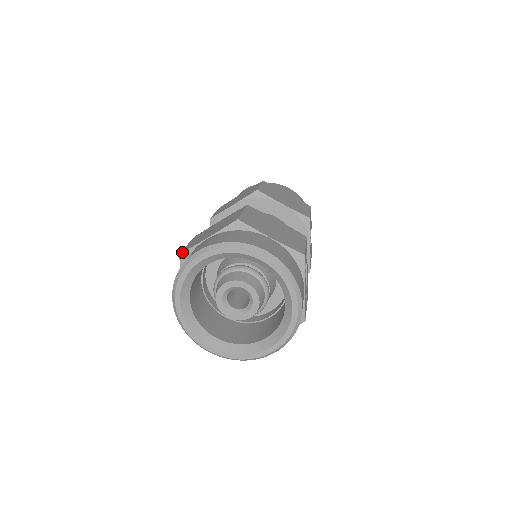
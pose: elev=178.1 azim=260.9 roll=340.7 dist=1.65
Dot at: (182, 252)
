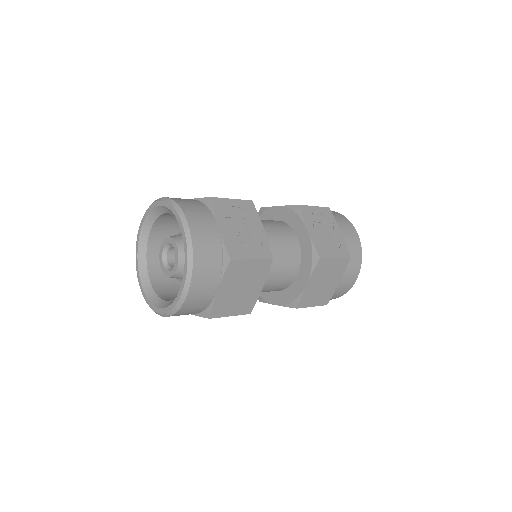
Dot at: occluded
